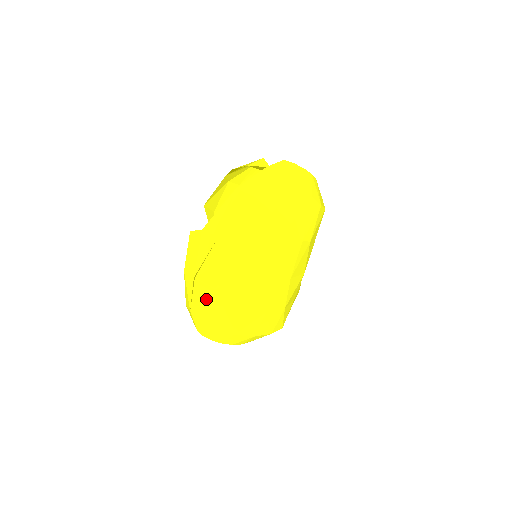
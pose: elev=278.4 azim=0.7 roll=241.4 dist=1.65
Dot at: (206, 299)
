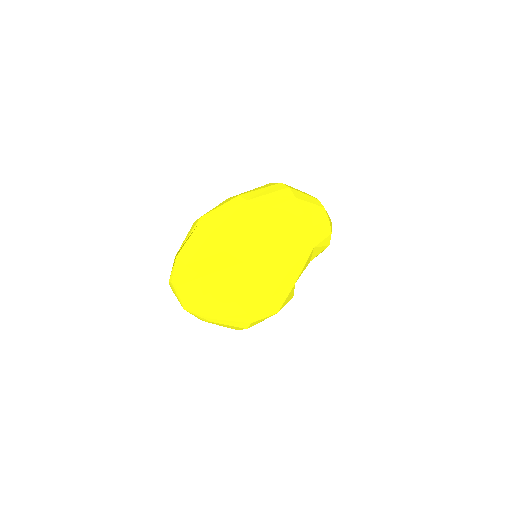
Dot at: (198, 245)
